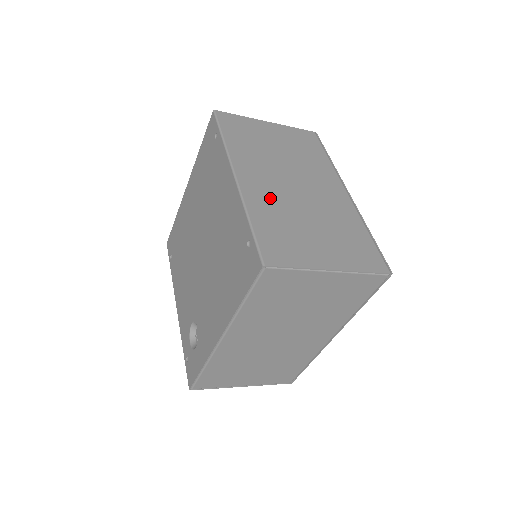
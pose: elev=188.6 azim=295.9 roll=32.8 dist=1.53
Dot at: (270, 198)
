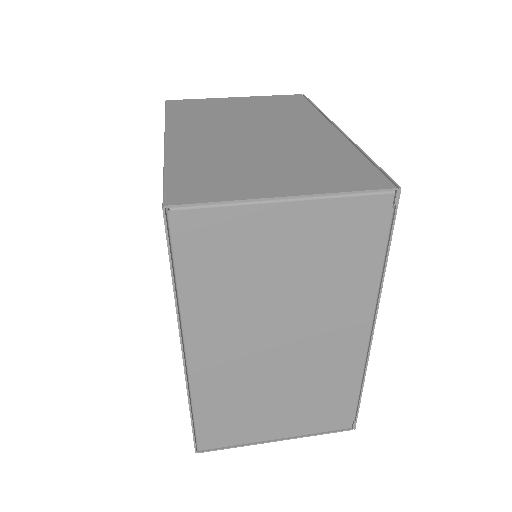
Dot at: (208, 148)
